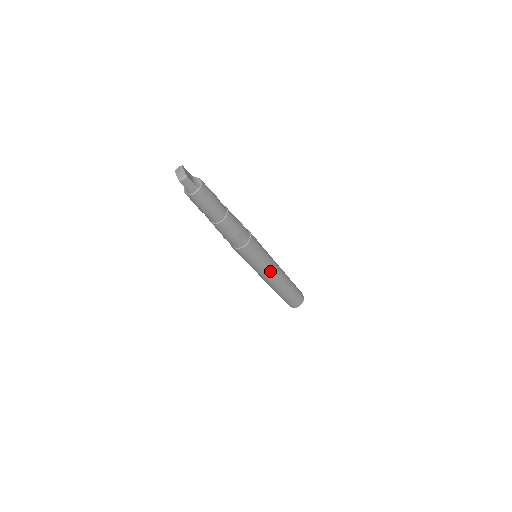
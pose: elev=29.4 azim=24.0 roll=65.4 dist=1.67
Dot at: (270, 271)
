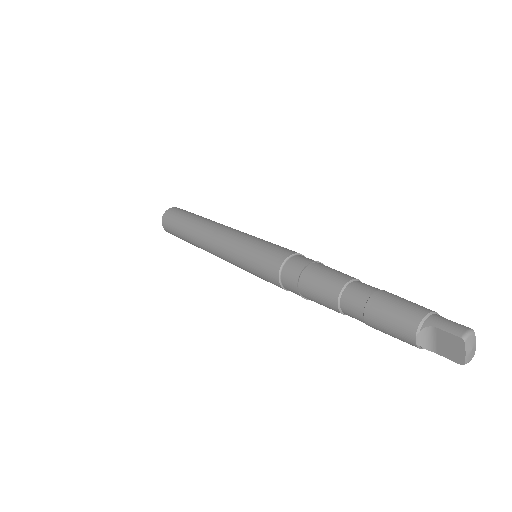
Dot at: occluded
